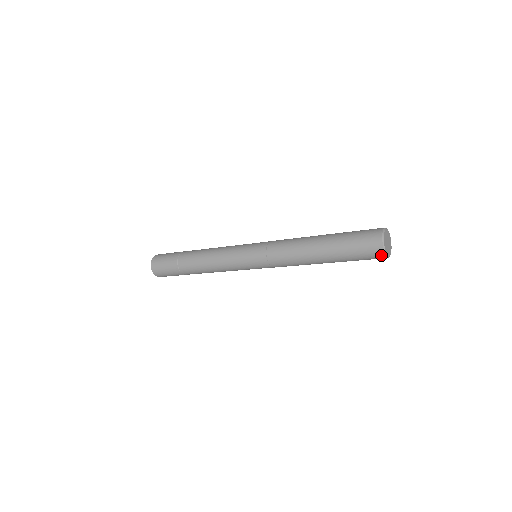
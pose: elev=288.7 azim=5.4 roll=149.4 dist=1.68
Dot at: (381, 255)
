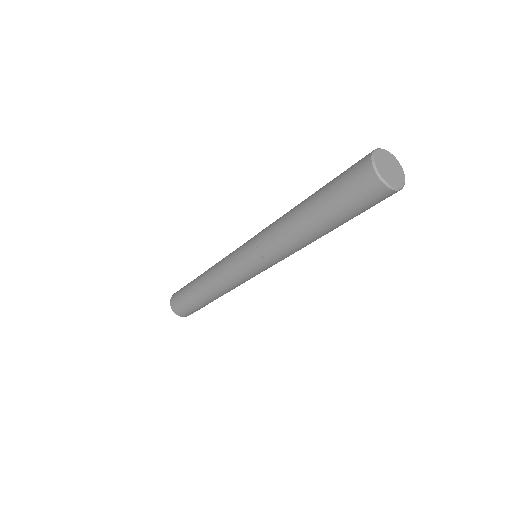
Dot at: (368, 168)
